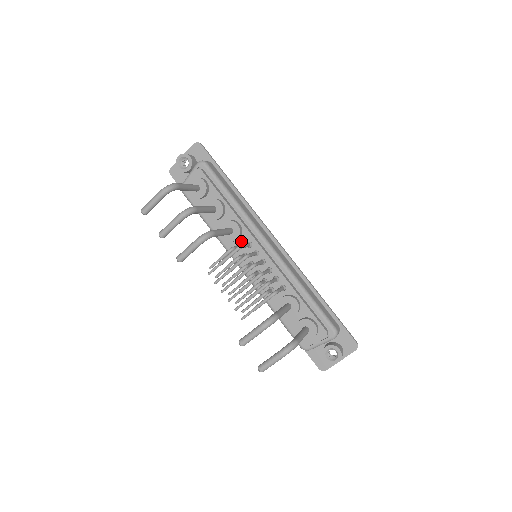
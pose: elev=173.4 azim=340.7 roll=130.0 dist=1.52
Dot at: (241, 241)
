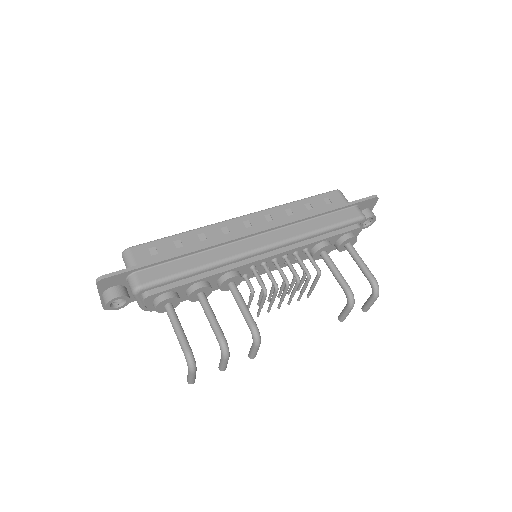
Dot at: (243, 273)
